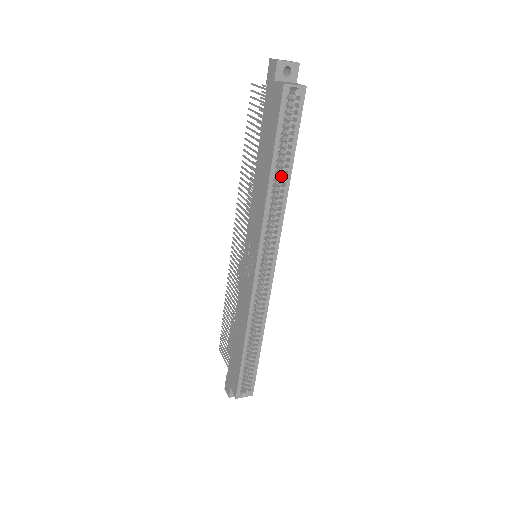
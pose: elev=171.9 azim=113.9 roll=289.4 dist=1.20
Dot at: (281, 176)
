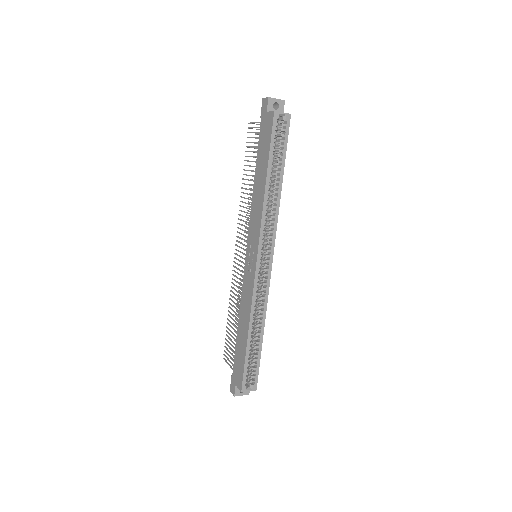
Dot at: (275, 183)
